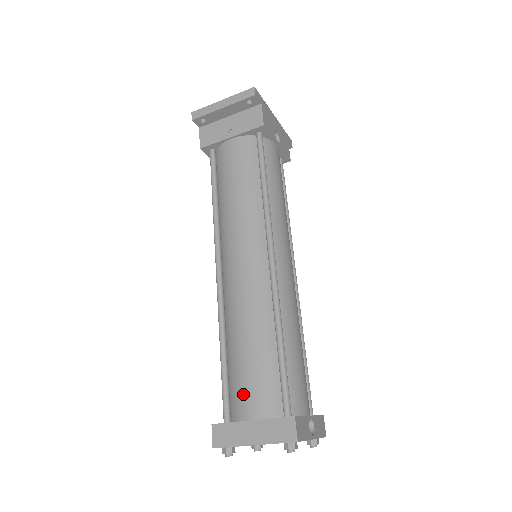
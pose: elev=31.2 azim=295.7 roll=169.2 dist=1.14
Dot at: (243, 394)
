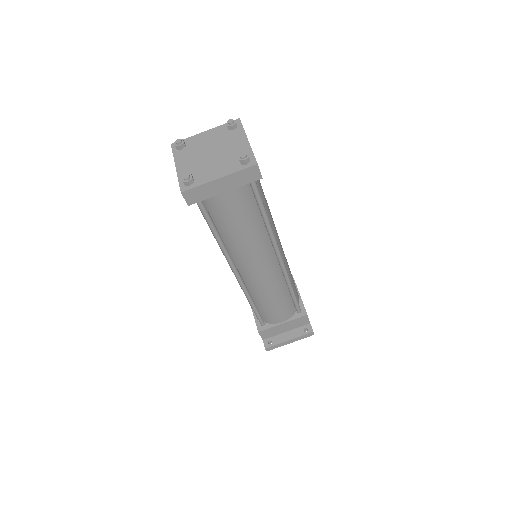
Dot at: occluded
